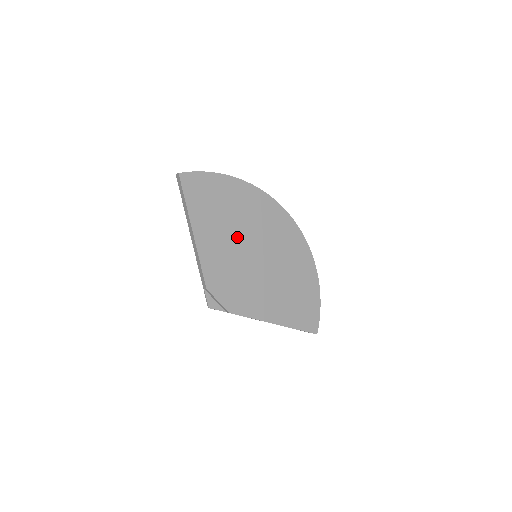
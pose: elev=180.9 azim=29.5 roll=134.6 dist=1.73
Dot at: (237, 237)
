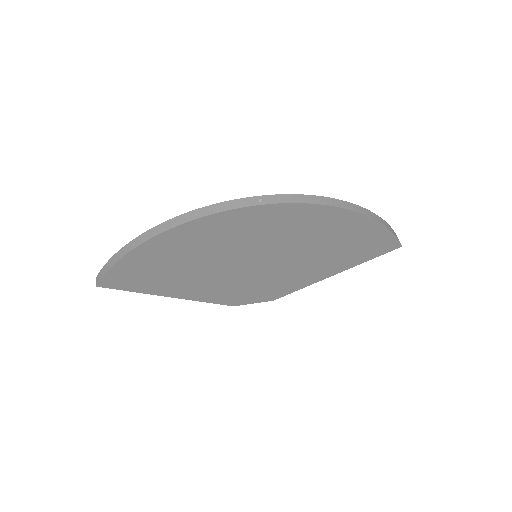
Dot at: (216, 268)
